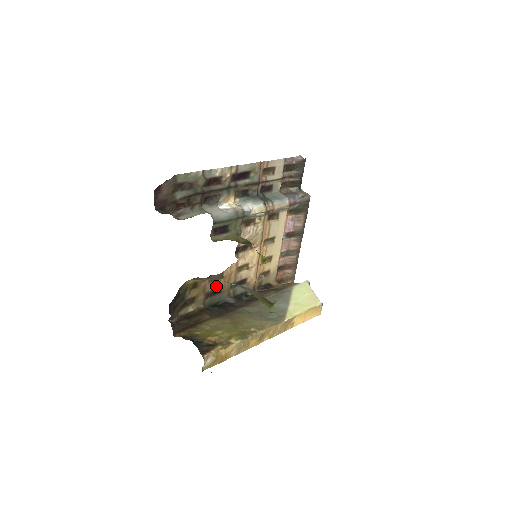
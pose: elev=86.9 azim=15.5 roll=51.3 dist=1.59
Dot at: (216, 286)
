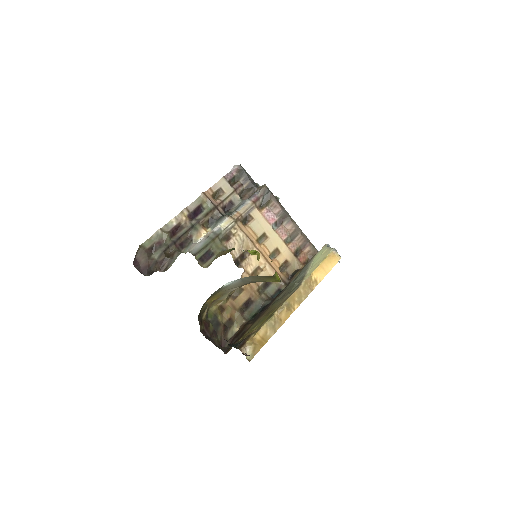
Dot at: (243, 299)
